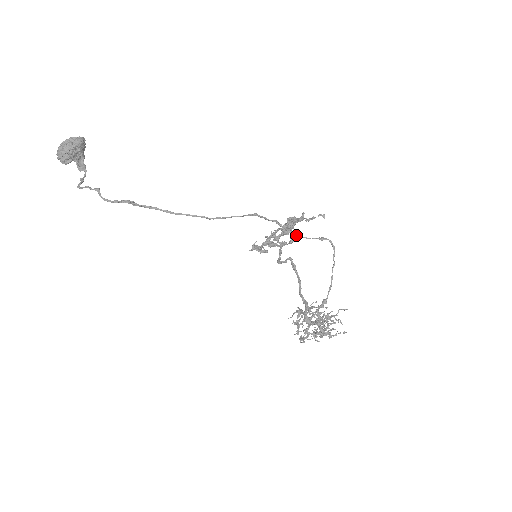
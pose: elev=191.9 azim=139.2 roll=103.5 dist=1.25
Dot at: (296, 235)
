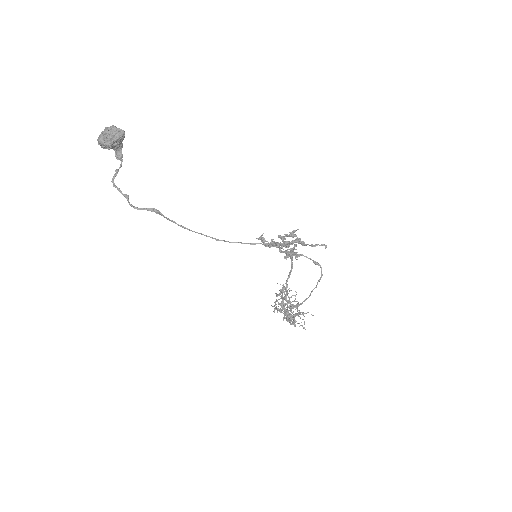
Dot at: occluded
